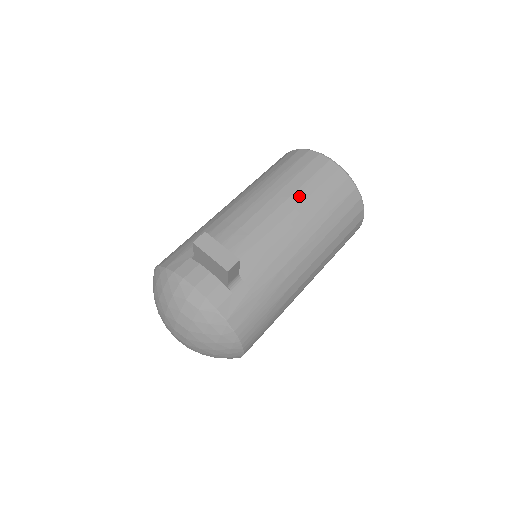
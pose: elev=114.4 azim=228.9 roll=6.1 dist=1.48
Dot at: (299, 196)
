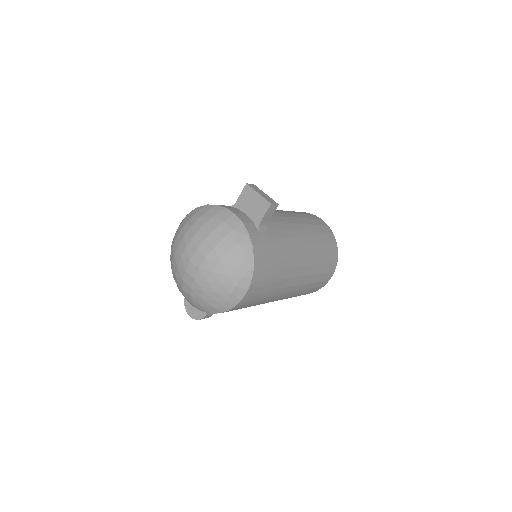
Dot at: (304, 221)
